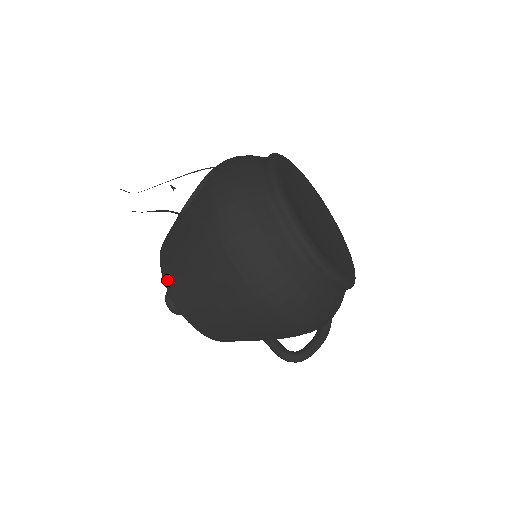
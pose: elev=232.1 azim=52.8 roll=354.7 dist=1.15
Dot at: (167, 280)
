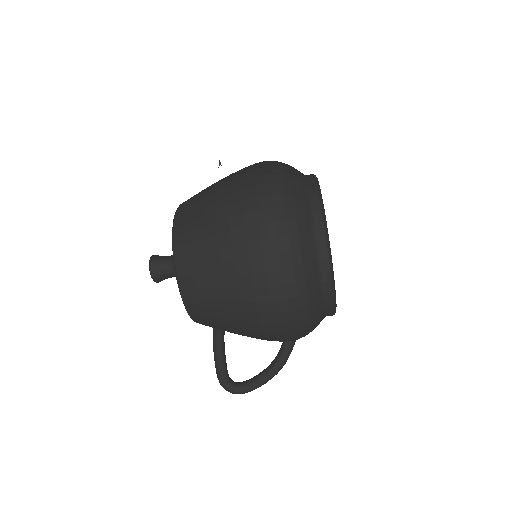
Dot at: (178, 221)
